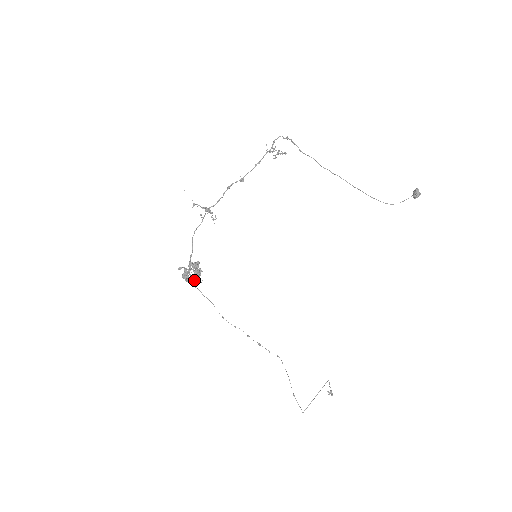
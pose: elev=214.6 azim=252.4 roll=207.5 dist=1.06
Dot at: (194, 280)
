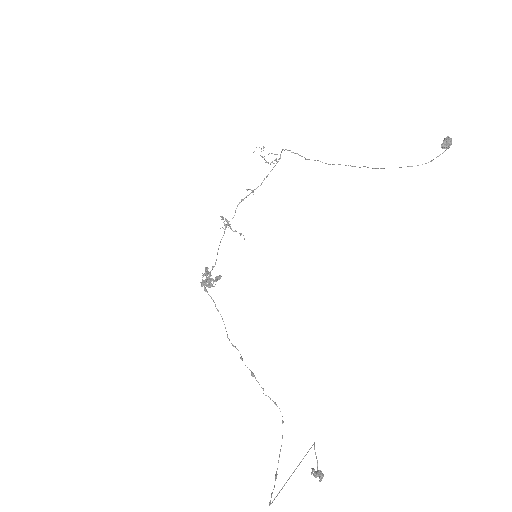
Dot at: (203, 281)
